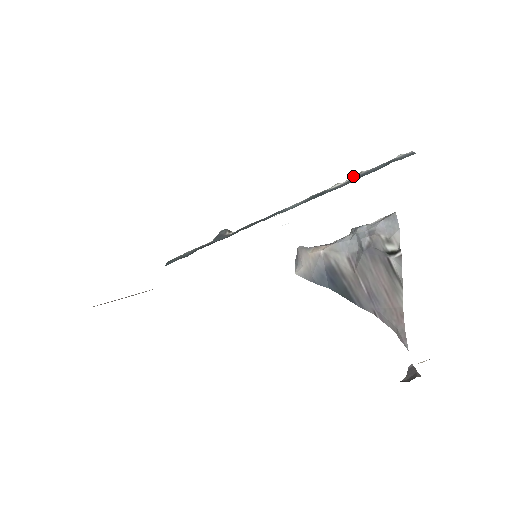
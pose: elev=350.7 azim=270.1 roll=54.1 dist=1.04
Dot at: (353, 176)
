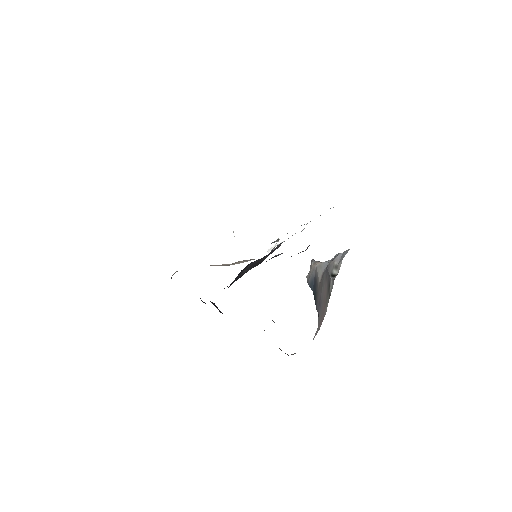
Dot at: occluded
